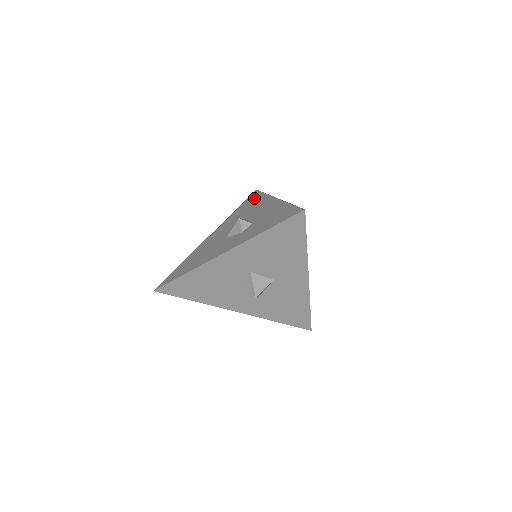
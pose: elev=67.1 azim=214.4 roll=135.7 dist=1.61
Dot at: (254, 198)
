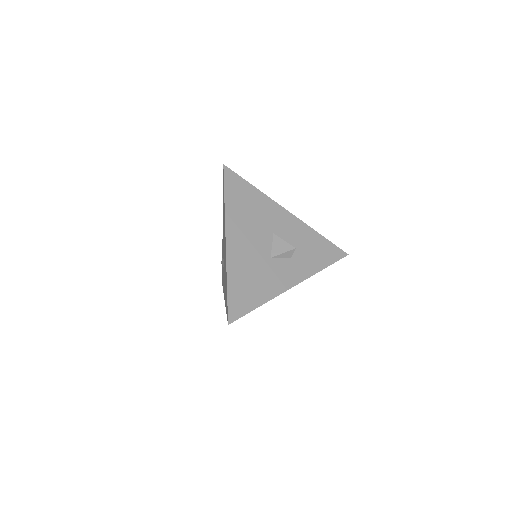
Dot at: (243, 189)
